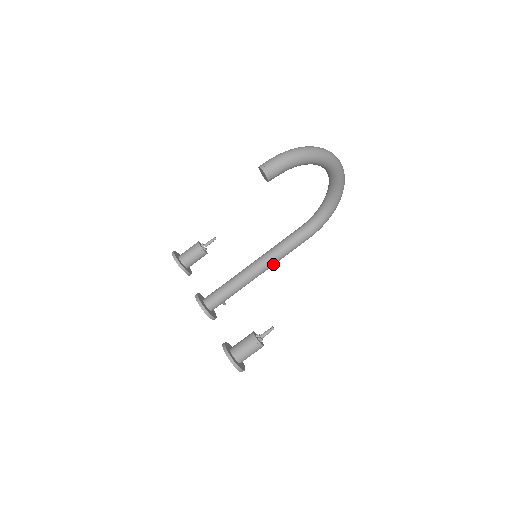
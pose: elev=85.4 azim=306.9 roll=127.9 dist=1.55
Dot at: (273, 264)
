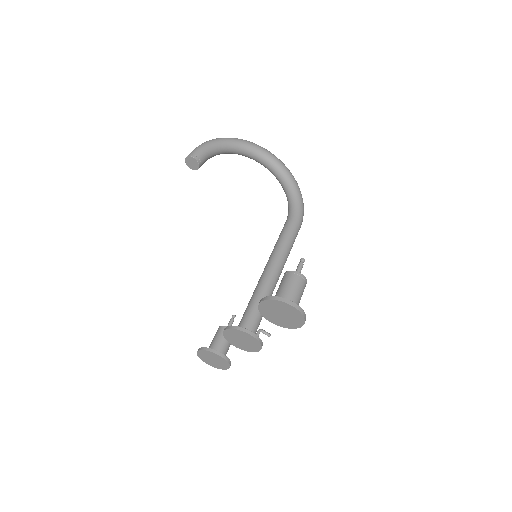
Dot at: (282, 258)
